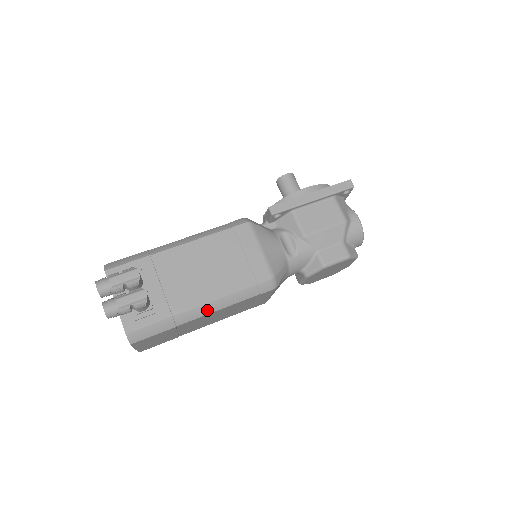
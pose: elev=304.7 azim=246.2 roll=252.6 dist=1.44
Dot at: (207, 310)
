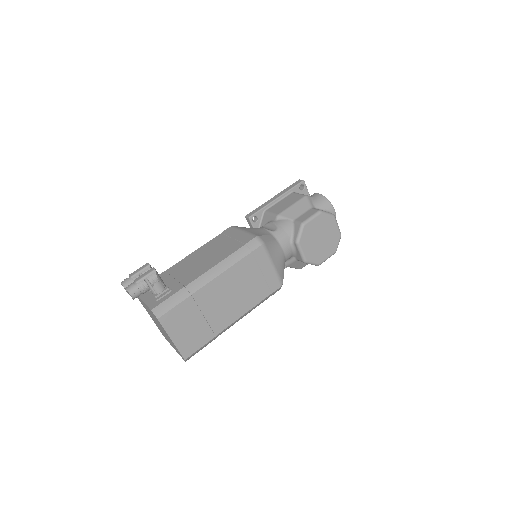
Dot at: (212, 275)
